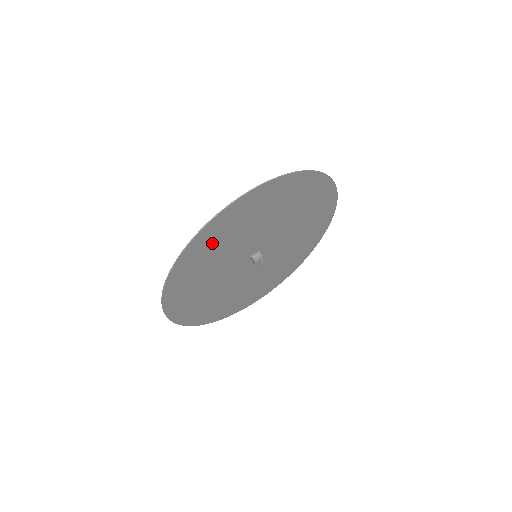
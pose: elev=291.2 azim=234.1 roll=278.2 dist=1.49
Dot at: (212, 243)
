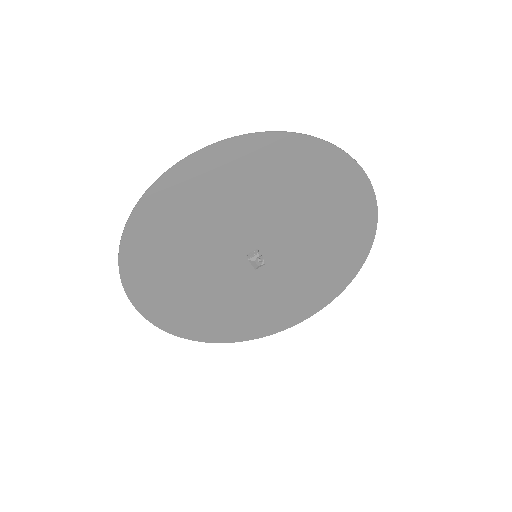
Dot at: (167, 225)
